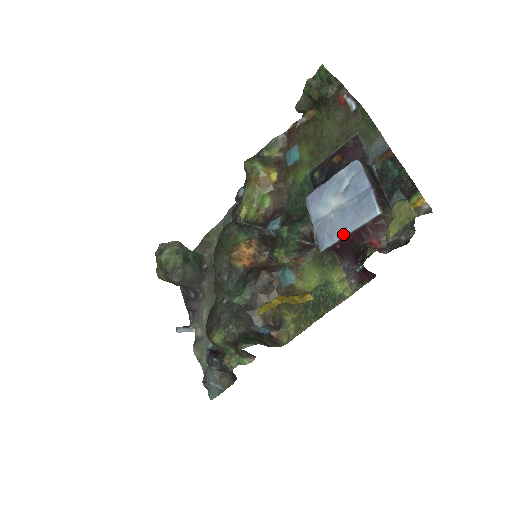
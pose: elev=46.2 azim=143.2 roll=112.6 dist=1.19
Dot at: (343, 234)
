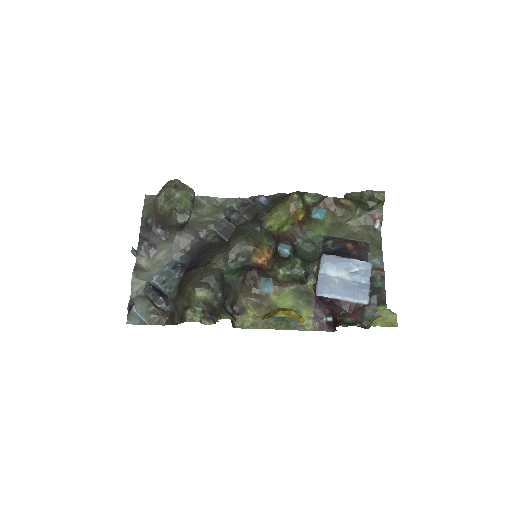
Dot at: (339, 297)
